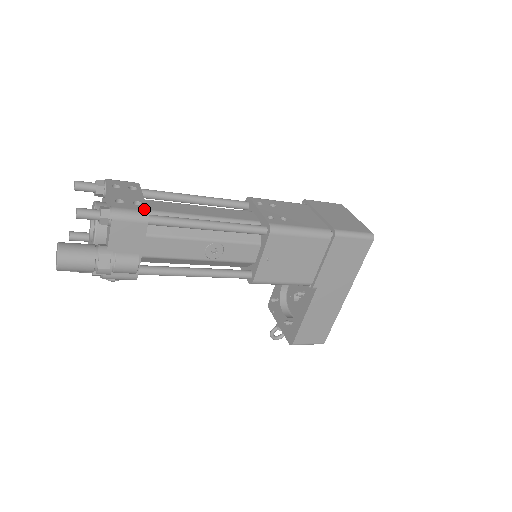
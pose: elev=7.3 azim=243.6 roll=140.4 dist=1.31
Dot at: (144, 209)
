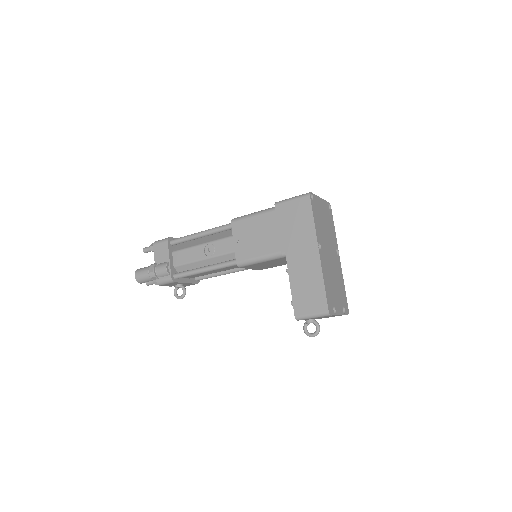
Dot at: (170, 238)
